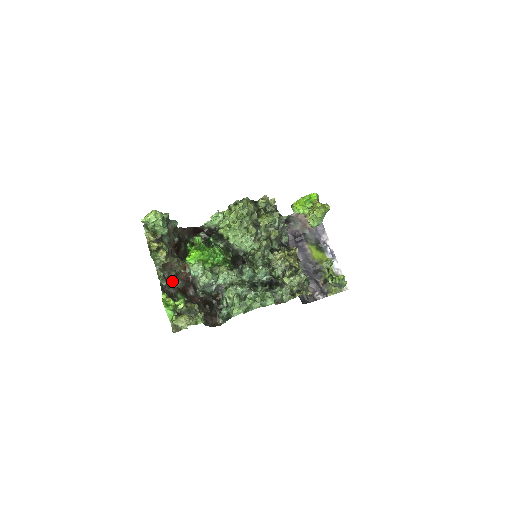
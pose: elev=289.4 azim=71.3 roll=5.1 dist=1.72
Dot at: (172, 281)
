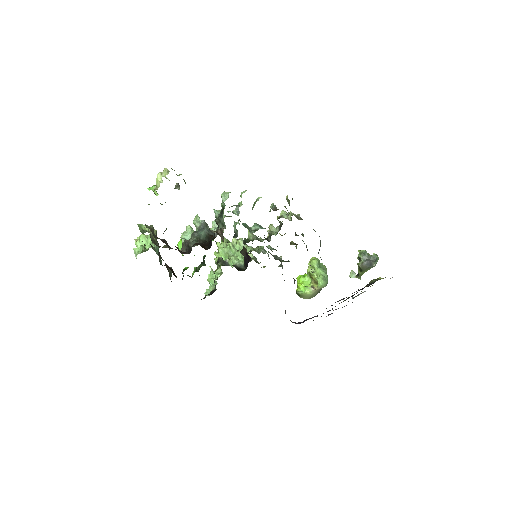
Dot at: (162, 241)
